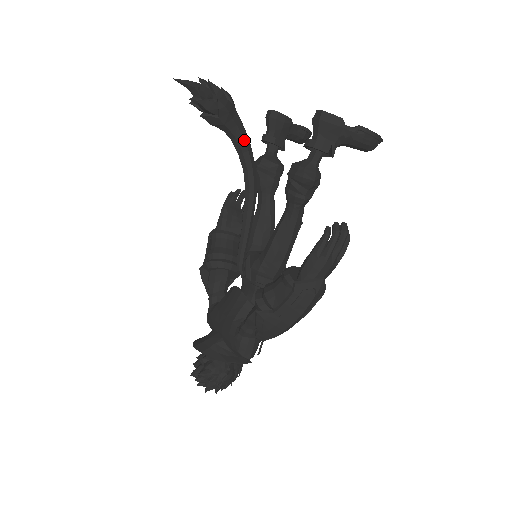
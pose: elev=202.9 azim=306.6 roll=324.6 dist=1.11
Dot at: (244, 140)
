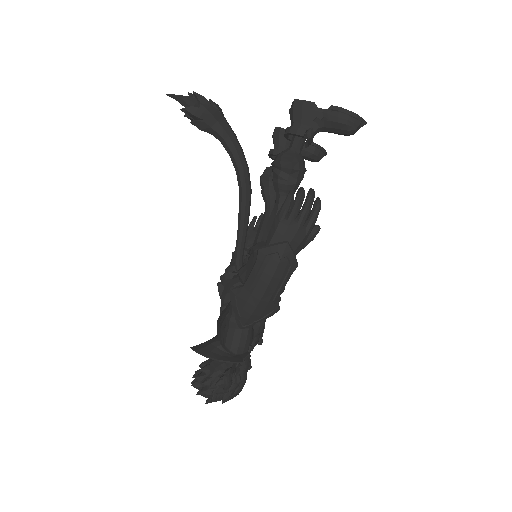
Dot at: (231, 140)
